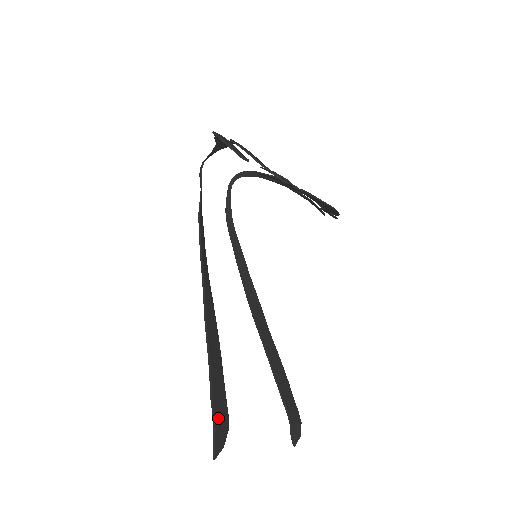
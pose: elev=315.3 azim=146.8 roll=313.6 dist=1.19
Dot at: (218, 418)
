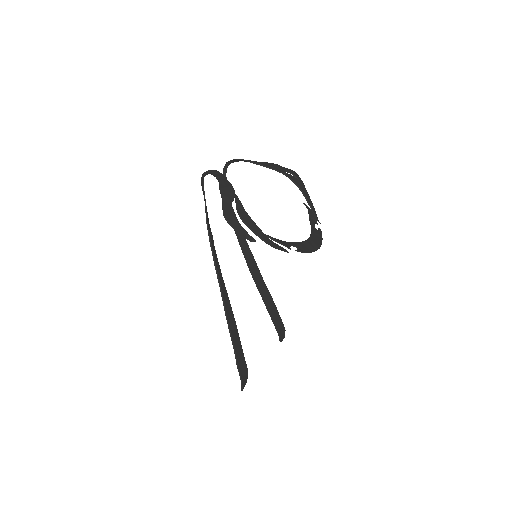
Dot at: (243, 375)
